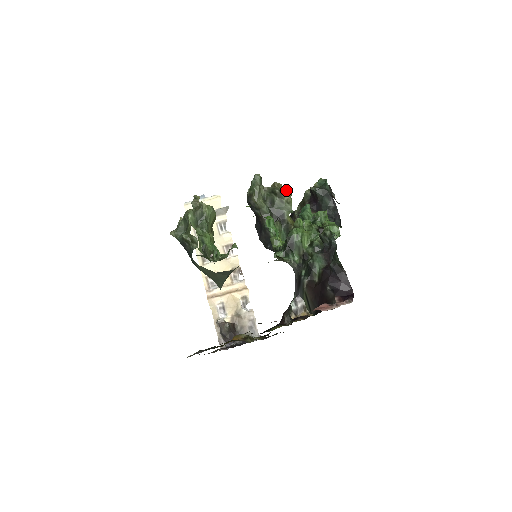
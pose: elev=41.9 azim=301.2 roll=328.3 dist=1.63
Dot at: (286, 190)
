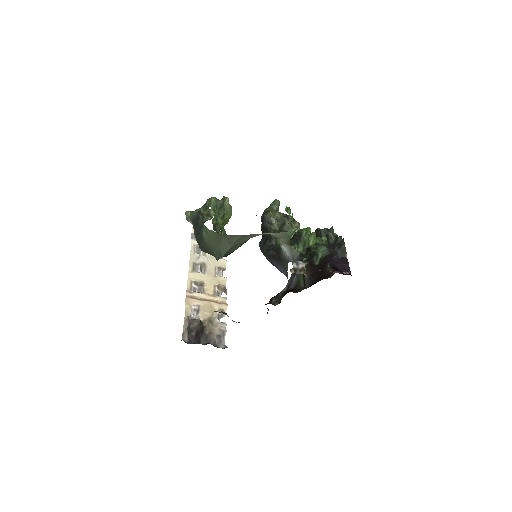
Dot at: occluded
